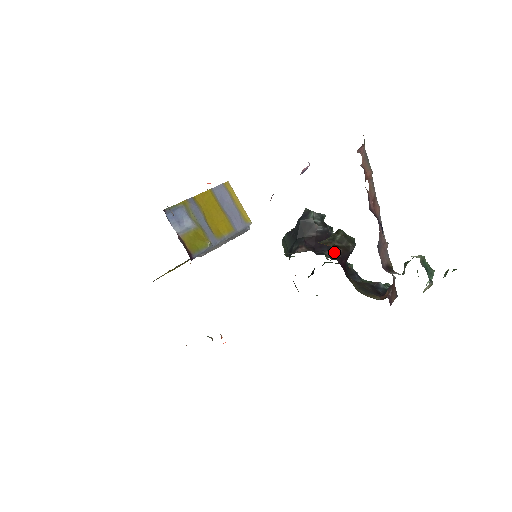
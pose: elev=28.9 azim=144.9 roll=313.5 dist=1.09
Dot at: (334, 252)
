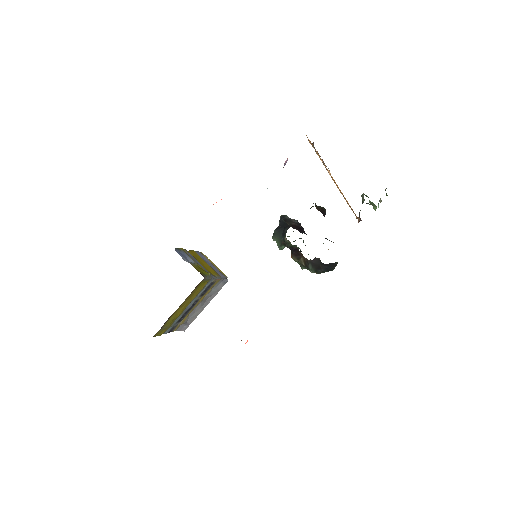
Dot at: (317, 209)
